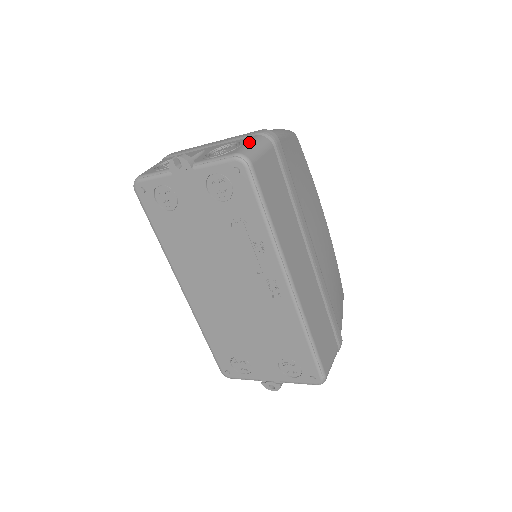
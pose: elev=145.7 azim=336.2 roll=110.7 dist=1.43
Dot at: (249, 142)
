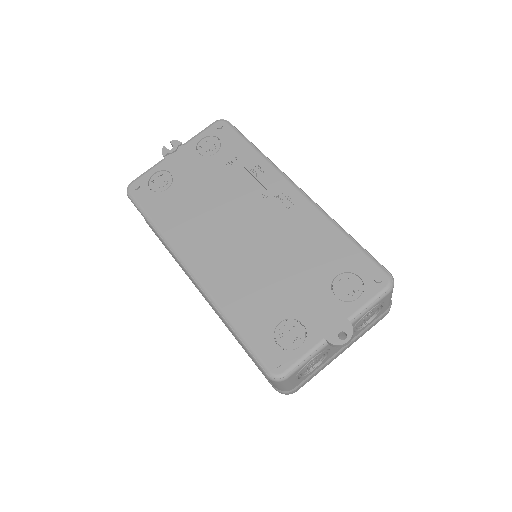
Dot at: occluded
